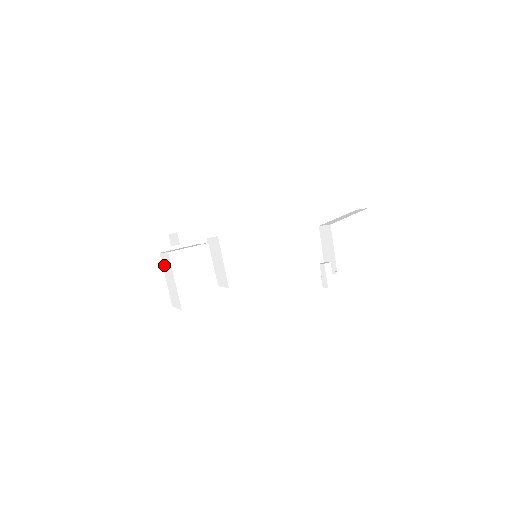
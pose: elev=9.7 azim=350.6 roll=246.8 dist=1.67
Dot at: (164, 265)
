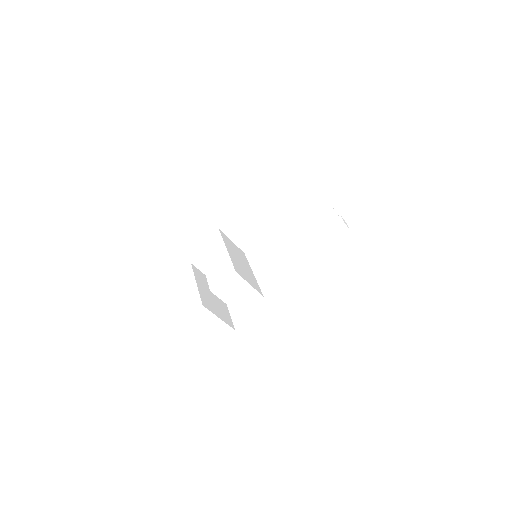
Dot at: occluded
